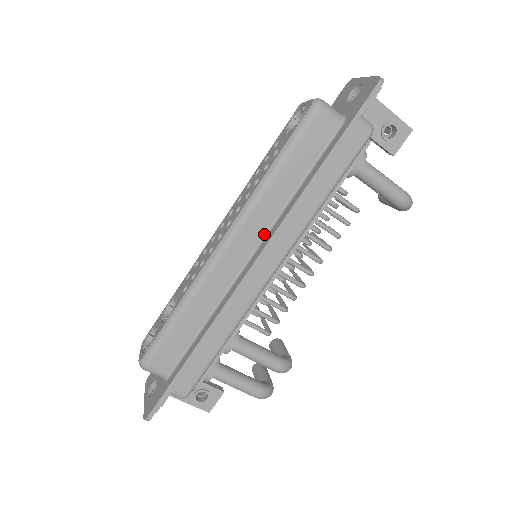
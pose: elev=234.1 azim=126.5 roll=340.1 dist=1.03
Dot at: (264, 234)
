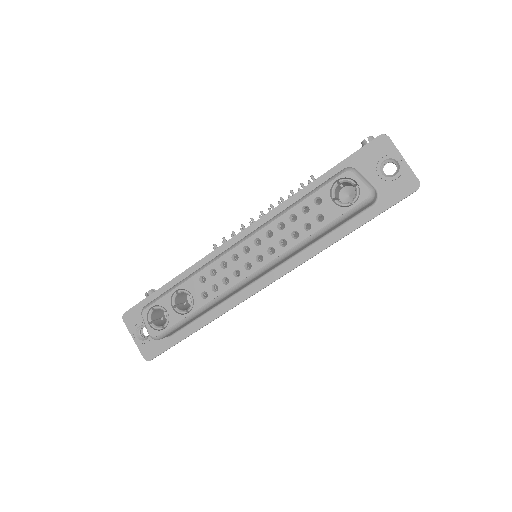
Dot at: (282, 263)
